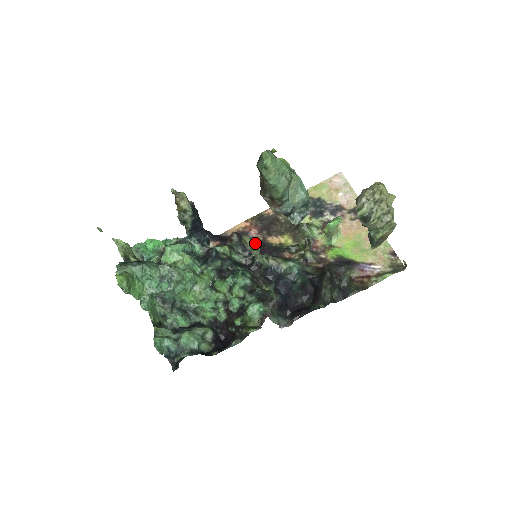
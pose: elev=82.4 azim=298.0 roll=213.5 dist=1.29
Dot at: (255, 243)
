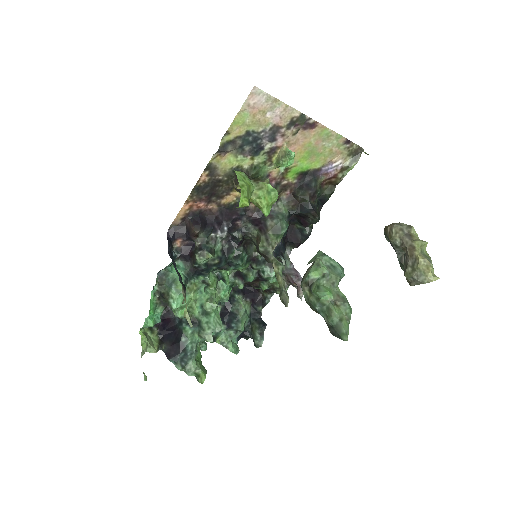
Dot at: (215, 216)
